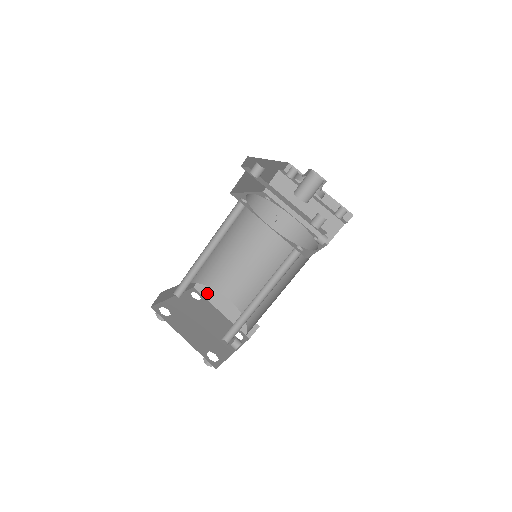
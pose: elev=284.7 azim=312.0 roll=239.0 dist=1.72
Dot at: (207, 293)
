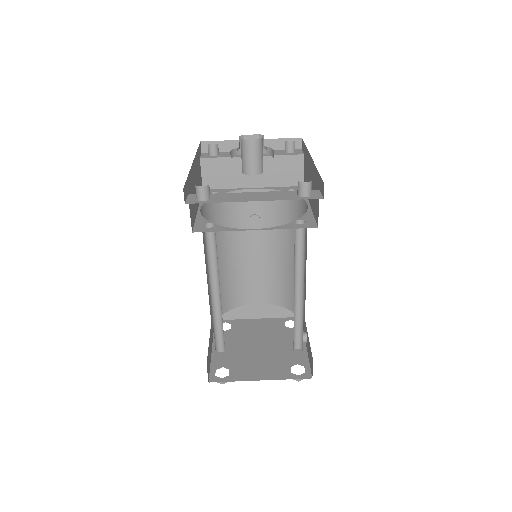
Dot at: (231, 314)
